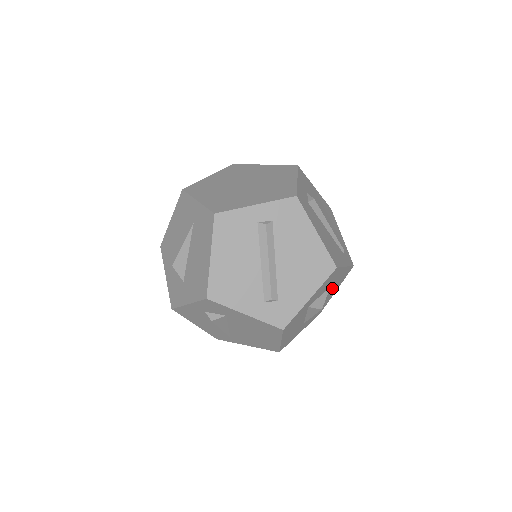
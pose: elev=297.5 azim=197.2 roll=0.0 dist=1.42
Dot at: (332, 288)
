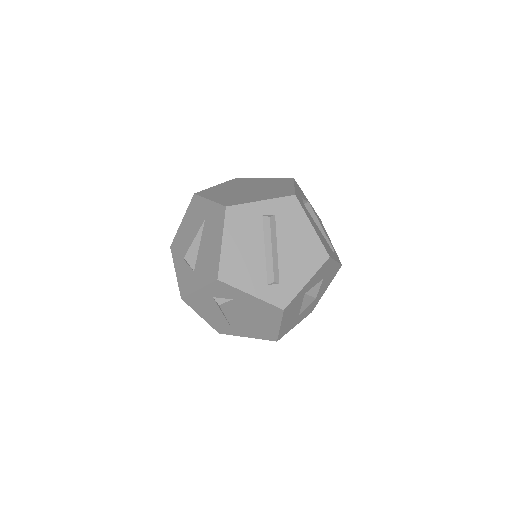
Dot at: (324, 283)
